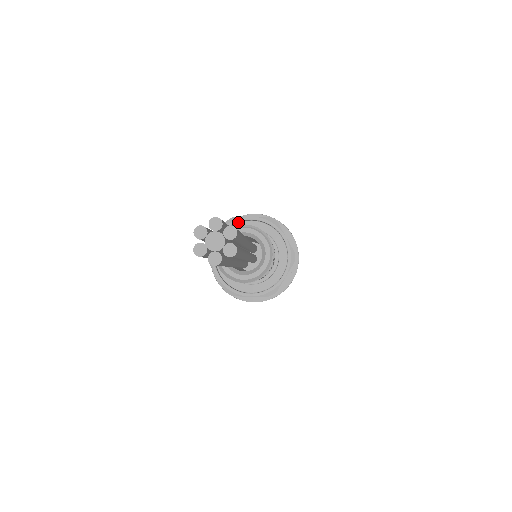
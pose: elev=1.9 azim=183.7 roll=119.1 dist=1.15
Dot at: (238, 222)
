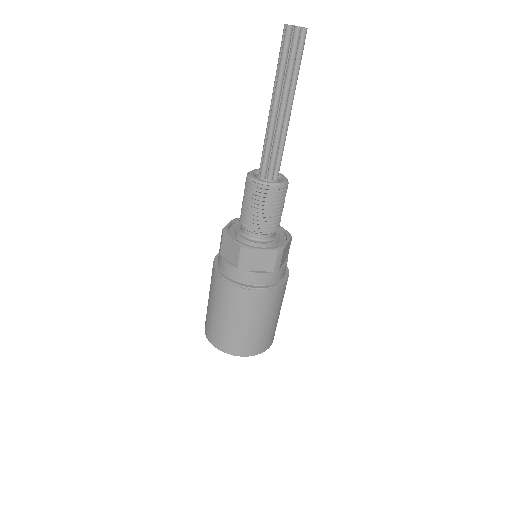
Dot at: occluded
